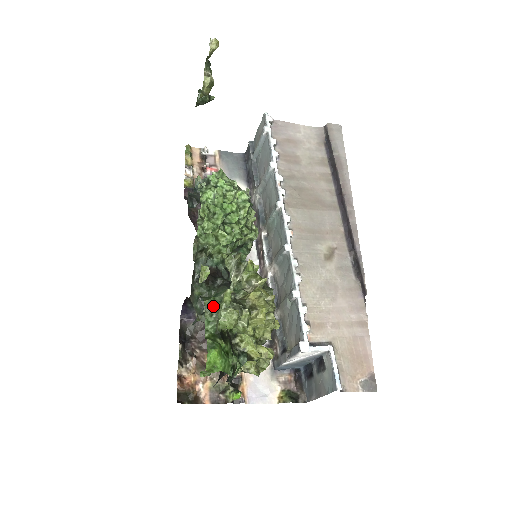
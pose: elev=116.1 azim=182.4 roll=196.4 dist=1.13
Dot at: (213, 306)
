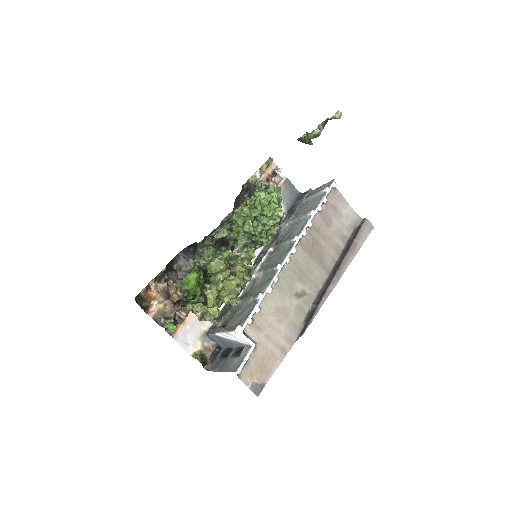
Dot at: (213, 253)
